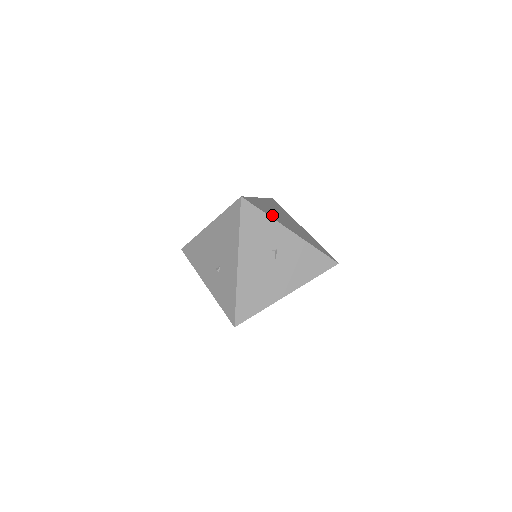
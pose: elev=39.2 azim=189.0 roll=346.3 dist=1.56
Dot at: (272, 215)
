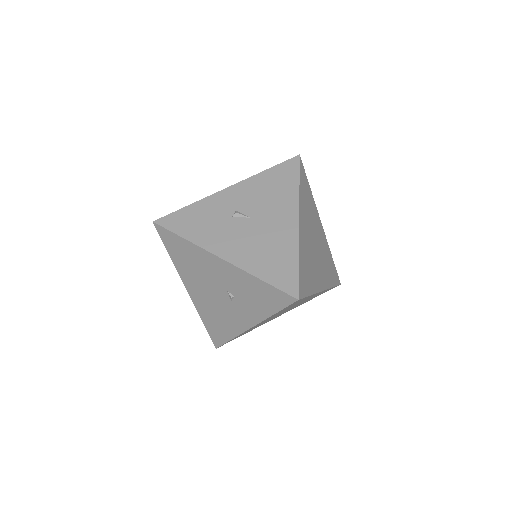
Dot at: occluded
